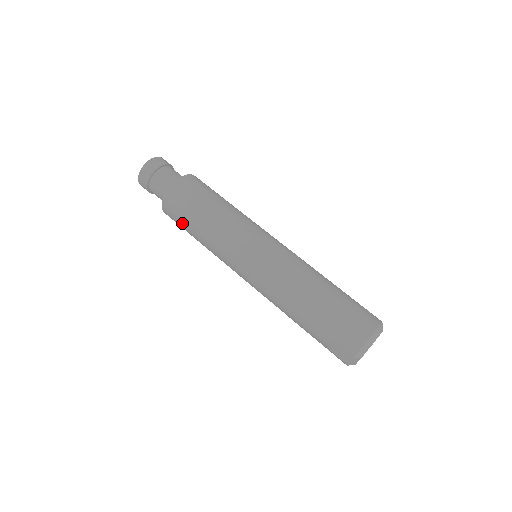
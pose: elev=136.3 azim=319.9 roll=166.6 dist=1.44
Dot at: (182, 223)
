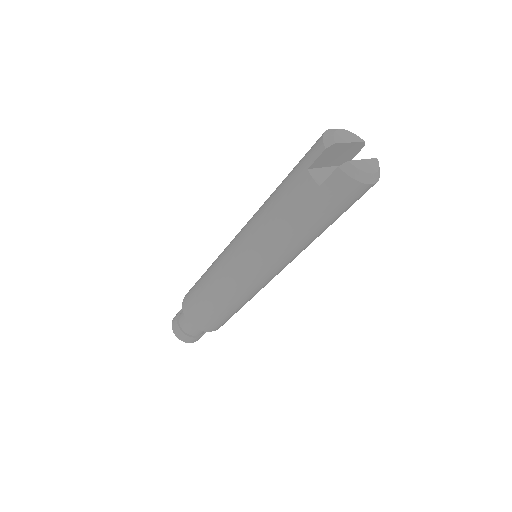
Dot at: (197, 304)
